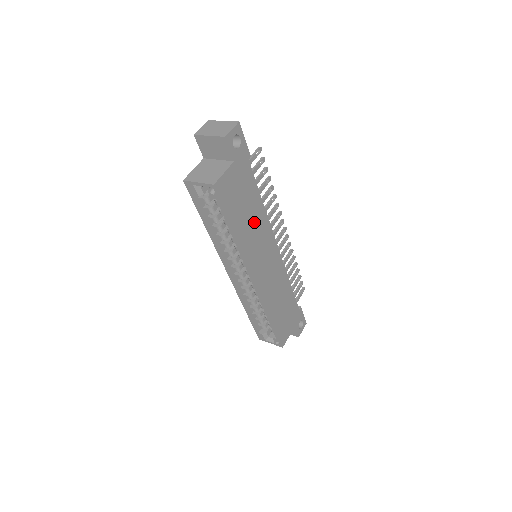
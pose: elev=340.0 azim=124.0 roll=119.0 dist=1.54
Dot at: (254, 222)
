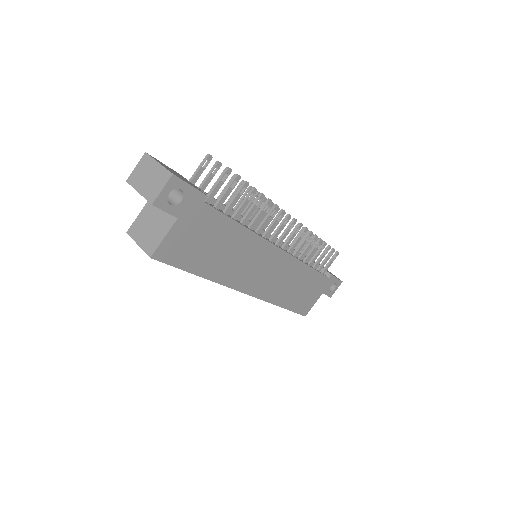
Dot at: (233, 250)
